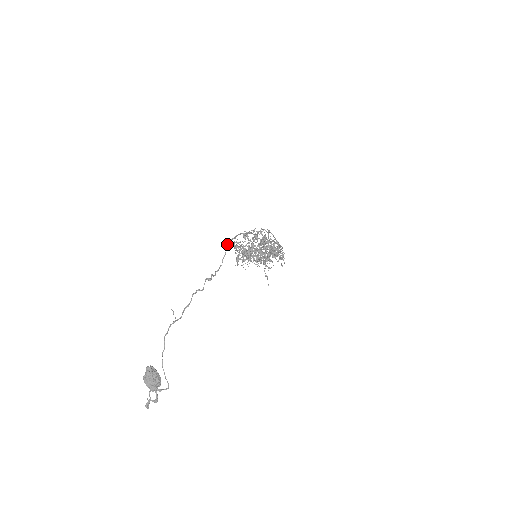
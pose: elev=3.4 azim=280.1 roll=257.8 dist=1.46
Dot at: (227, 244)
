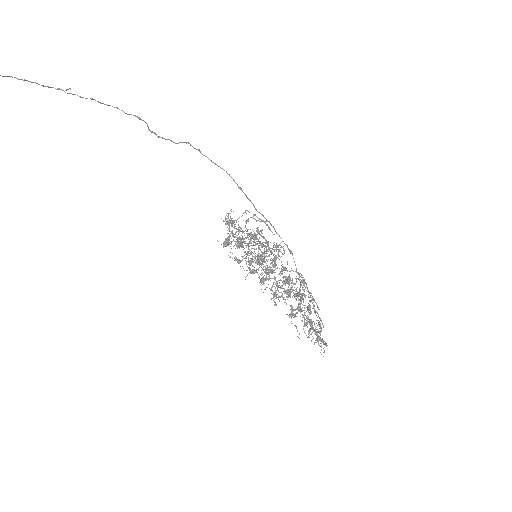
Dot at: occluded
